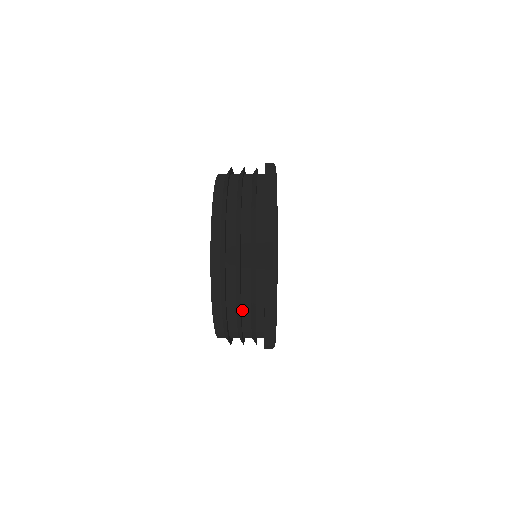
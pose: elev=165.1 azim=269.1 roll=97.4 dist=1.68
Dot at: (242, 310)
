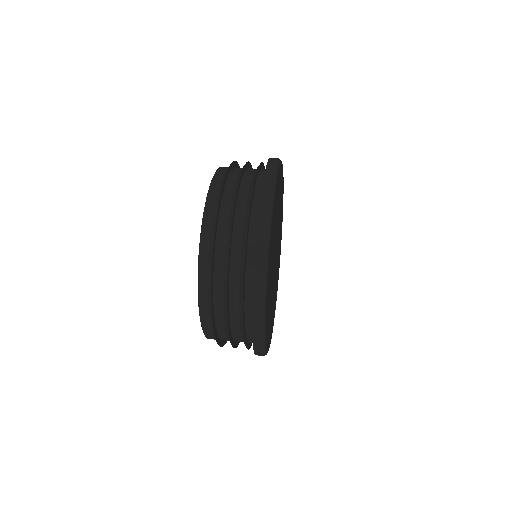
Dot at: (234, 339)
